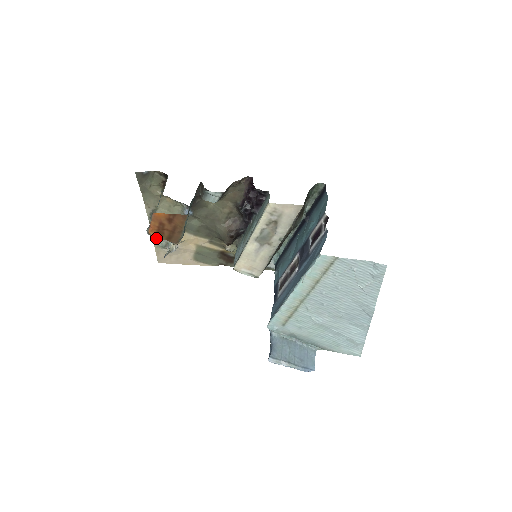
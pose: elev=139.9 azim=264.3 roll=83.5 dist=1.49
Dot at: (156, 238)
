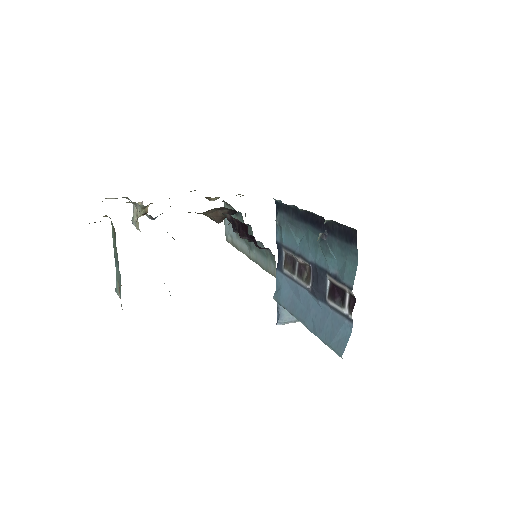
Dot at: occluded
